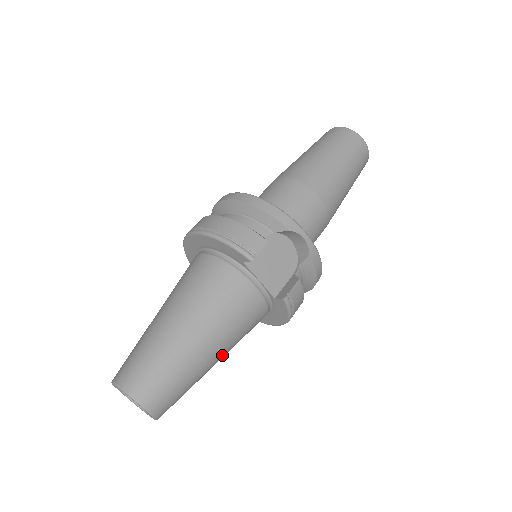
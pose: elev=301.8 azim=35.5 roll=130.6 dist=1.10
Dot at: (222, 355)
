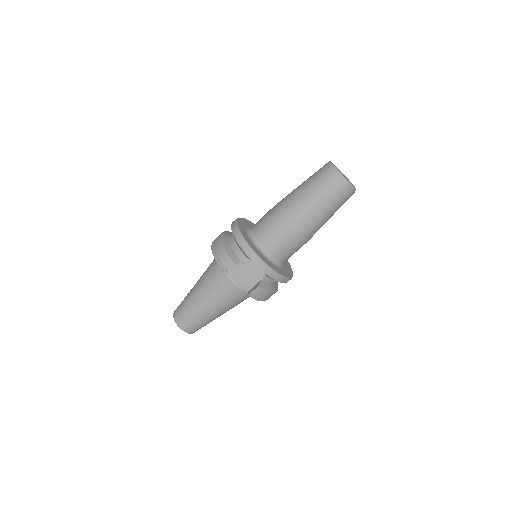
Dot at: (224, 312)
